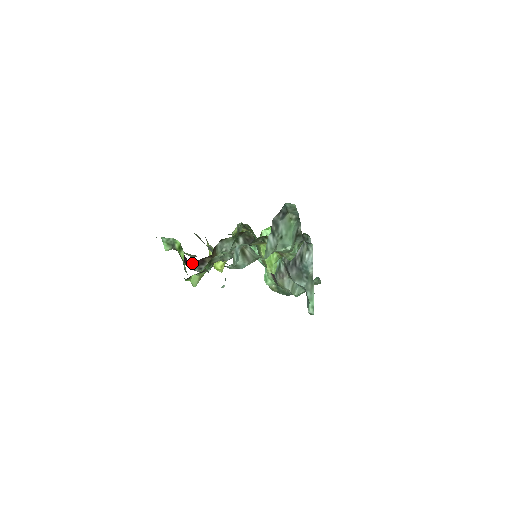
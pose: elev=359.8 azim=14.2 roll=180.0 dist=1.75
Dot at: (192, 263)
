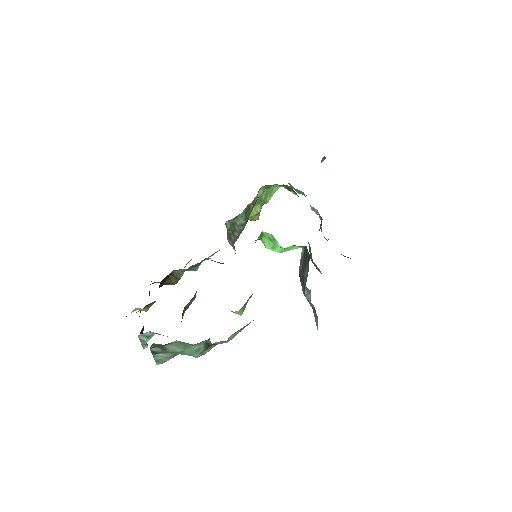
Dot at: occluded
